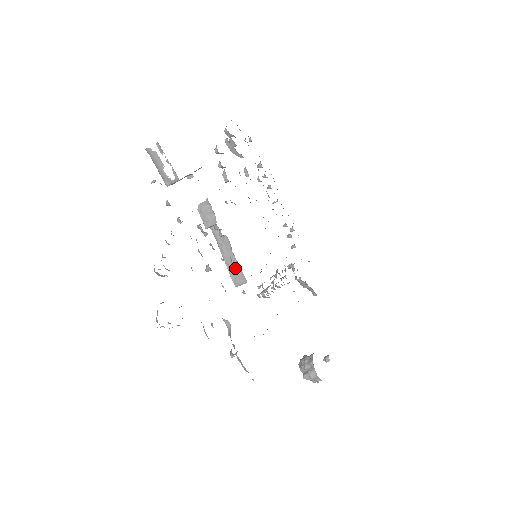
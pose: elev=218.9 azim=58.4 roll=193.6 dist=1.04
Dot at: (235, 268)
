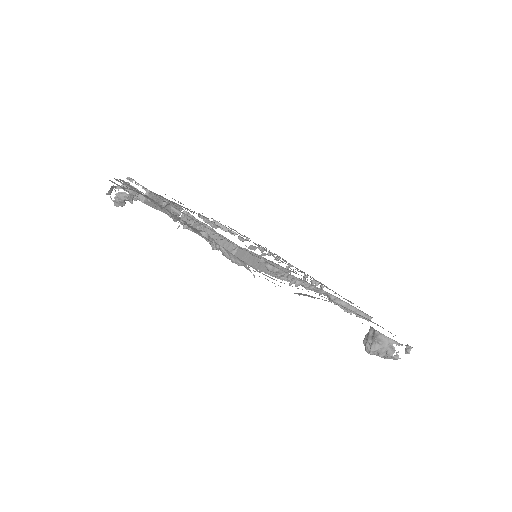
Dot at: (224, 244)
